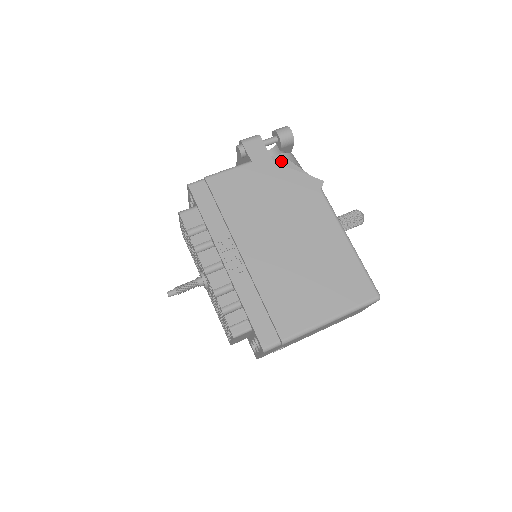
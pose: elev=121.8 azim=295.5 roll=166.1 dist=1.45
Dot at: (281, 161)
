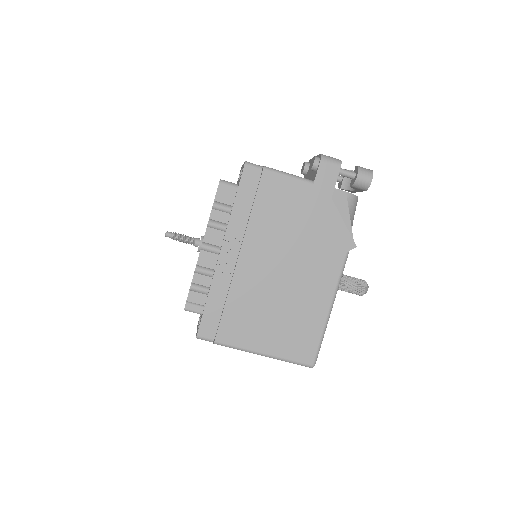
Dot at: (340, 199)
